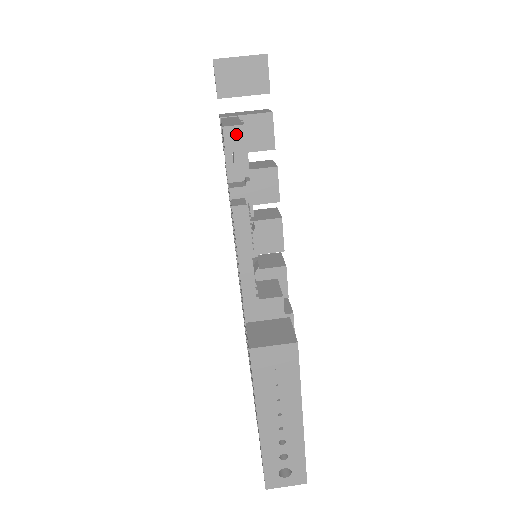
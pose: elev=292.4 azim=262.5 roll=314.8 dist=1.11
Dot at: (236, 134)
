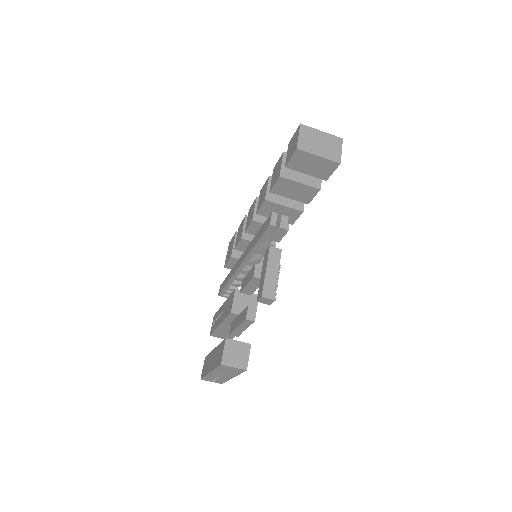
Dot at: (268, 300)
